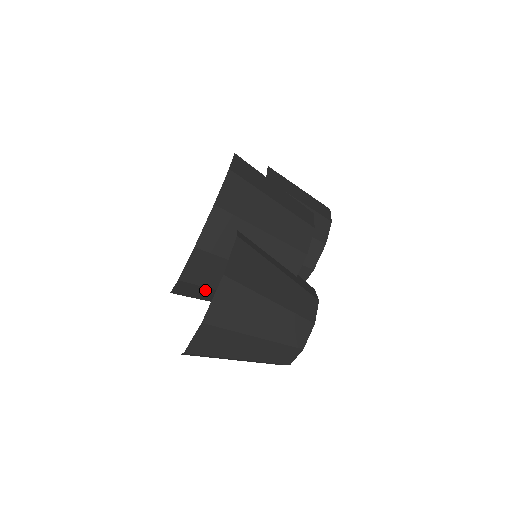
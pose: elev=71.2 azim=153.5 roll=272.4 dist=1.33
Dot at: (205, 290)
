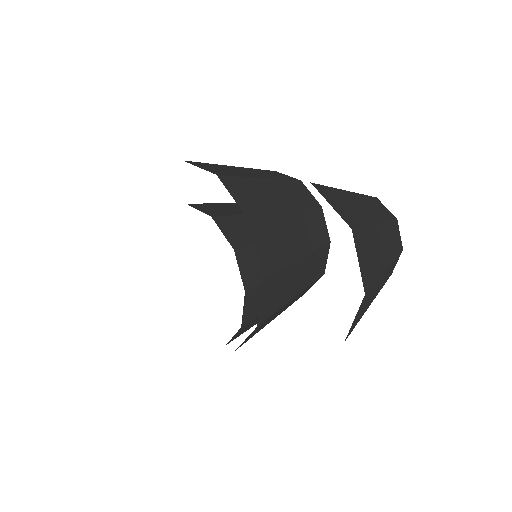
Dot at: (283, 276)
